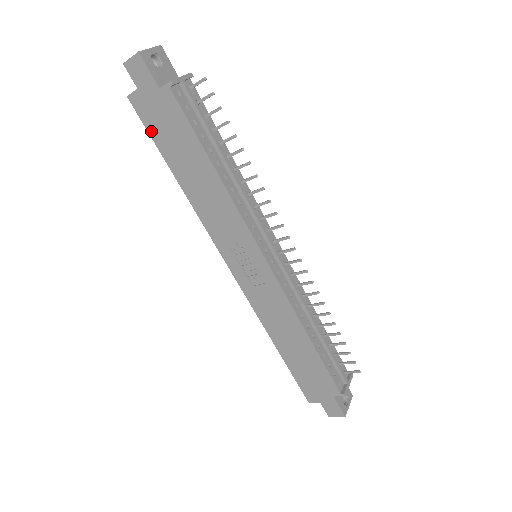
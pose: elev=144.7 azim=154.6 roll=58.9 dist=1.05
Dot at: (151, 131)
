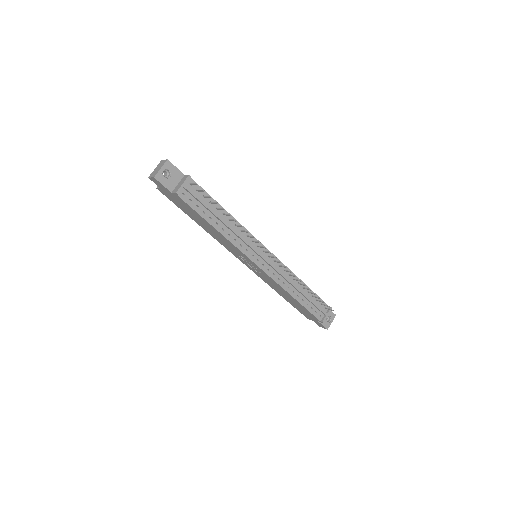
Dot at: (175, 204)
